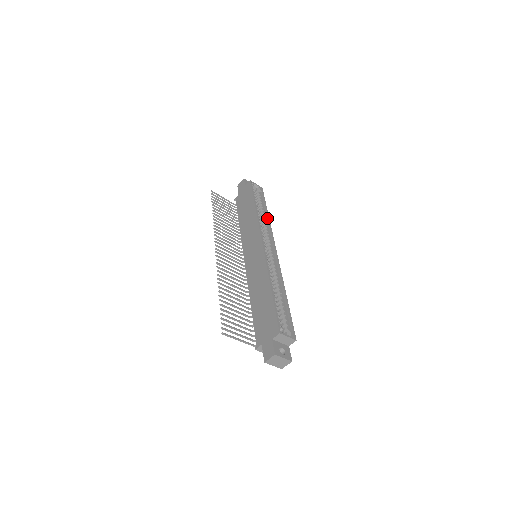
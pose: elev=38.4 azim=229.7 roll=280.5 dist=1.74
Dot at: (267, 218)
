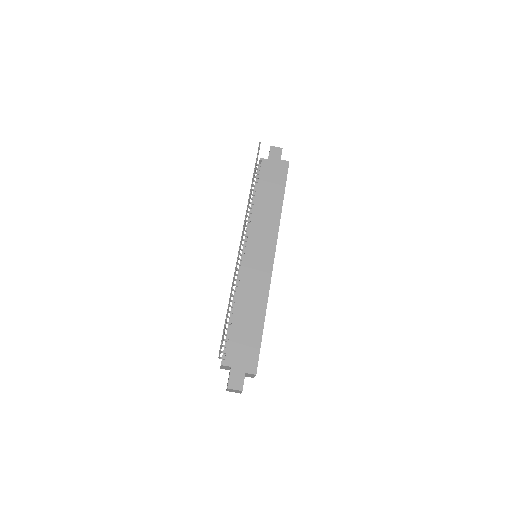
Dot at: occluded
